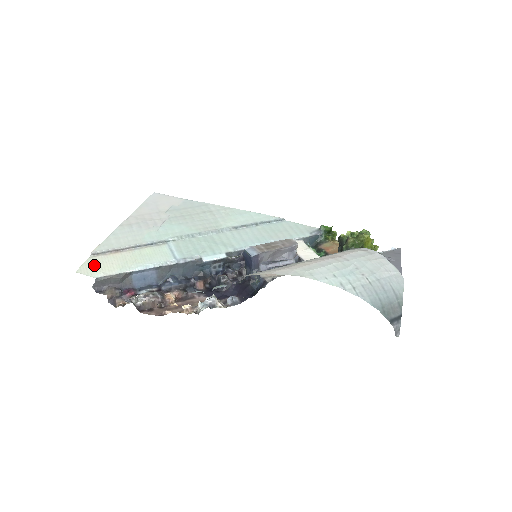
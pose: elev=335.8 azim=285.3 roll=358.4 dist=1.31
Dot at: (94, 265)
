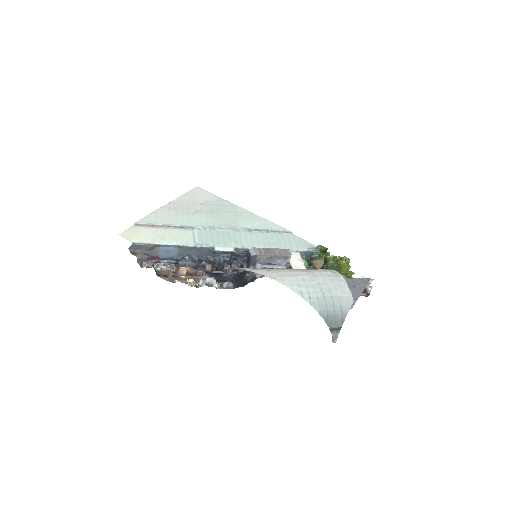
Dot at: (134, 233)
